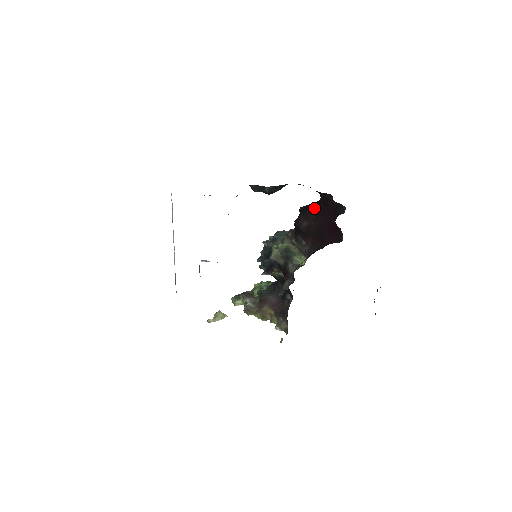
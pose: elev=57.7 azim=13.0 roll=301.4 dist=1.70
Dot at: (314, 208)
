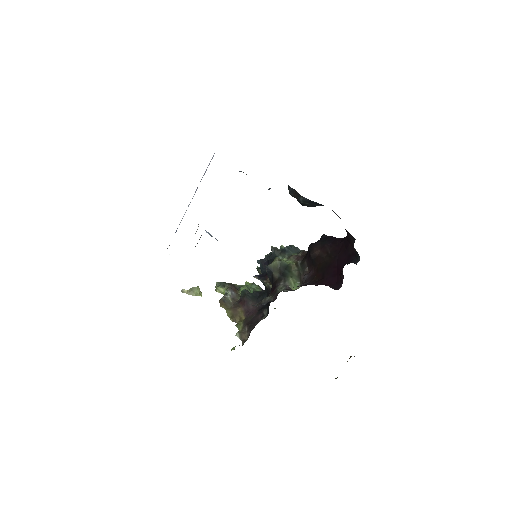
Dot at: (334, 242)
